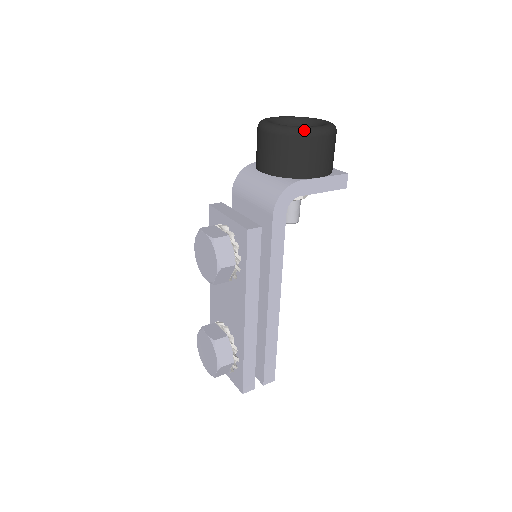
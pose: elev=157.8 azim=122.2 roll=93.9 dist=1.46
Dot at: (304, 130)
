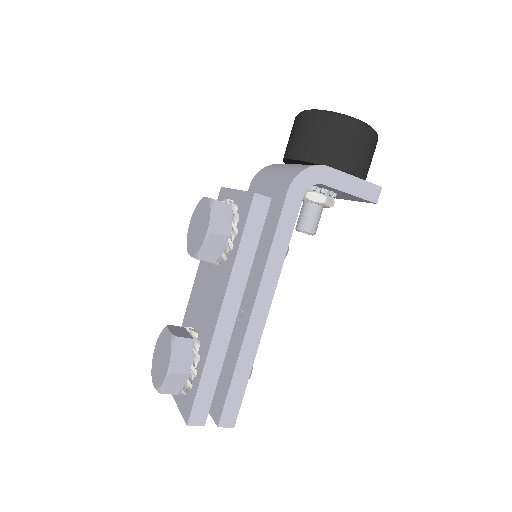
Dot at: (344, 115)
